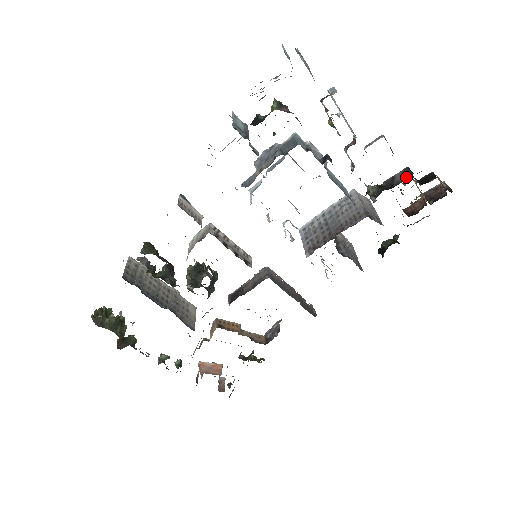
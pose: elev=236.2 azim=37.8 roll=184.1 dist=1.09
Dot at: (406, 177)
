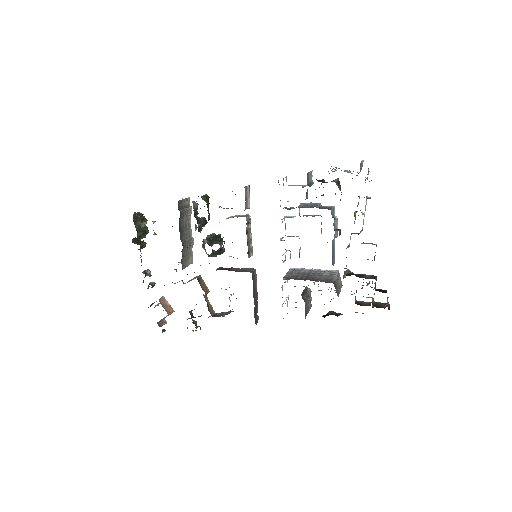
Dot at: (371, 278)
